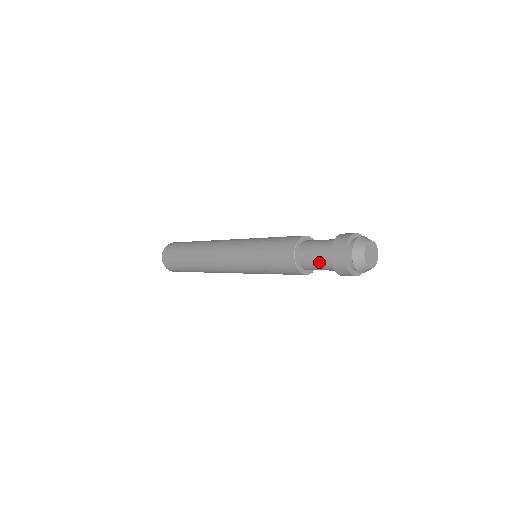
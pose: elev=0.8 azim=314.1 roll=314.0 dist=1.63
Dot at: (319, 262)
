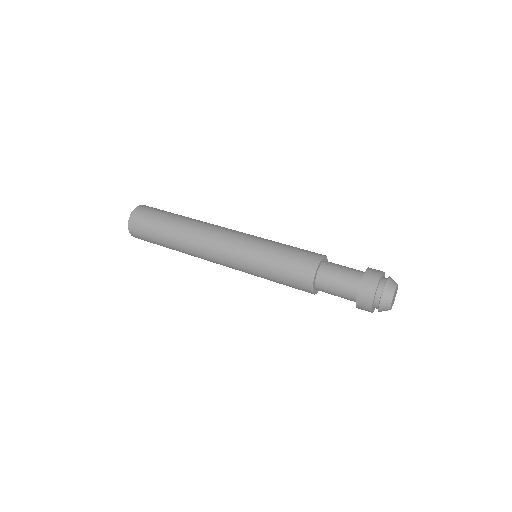
Dot at: (339, 295)
